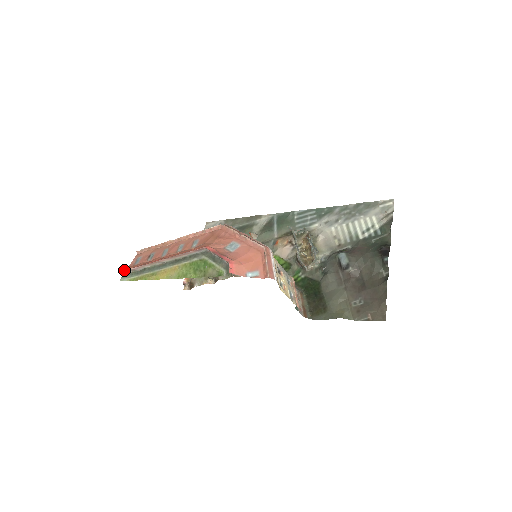
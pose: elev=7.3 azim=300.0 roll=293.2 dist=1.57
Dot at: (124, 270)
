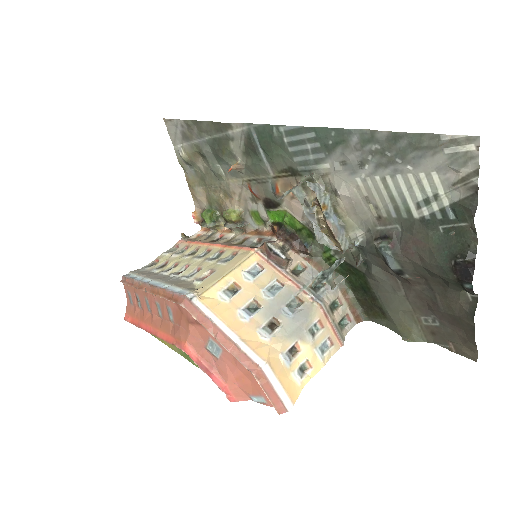
Dot at: occluded
